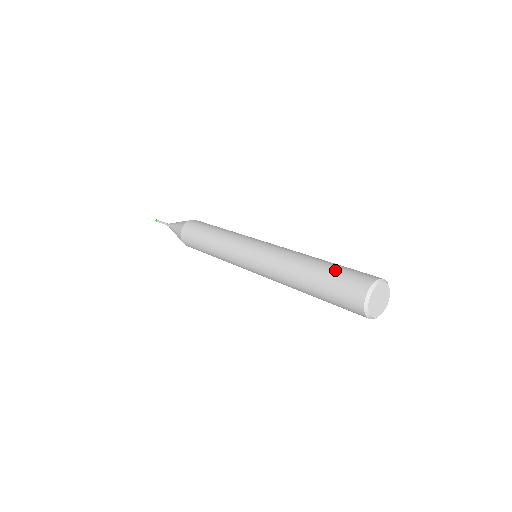
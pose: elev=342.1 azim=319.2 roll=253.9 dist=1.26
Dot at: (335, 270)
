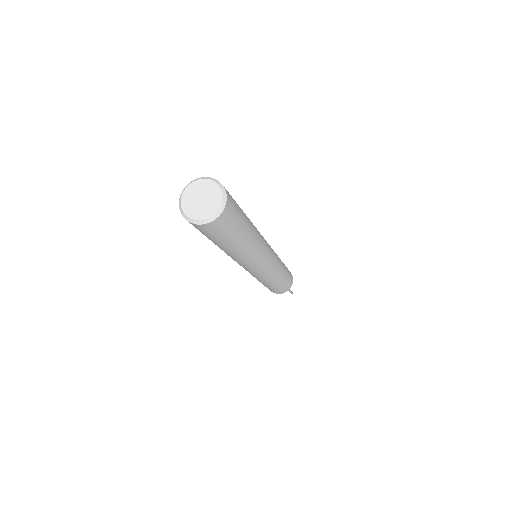
Dot at: occluded
